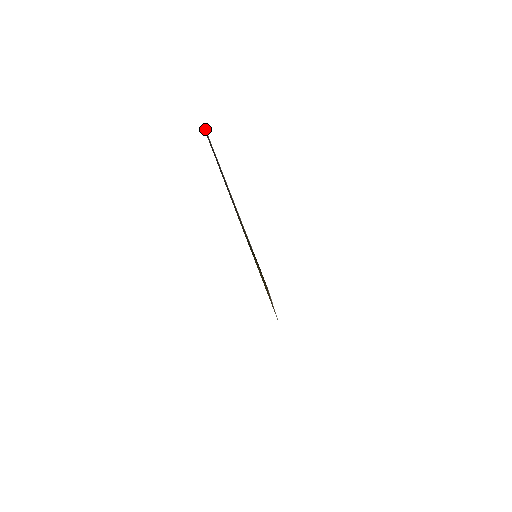
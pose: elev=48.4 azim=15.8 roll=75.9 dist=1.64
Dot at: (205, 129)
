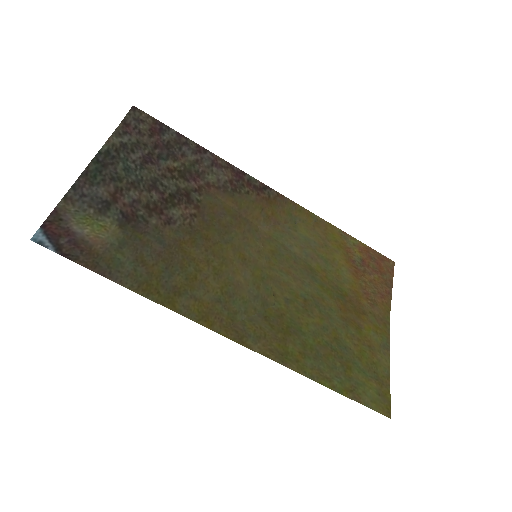
Dot at: (133, 111)
